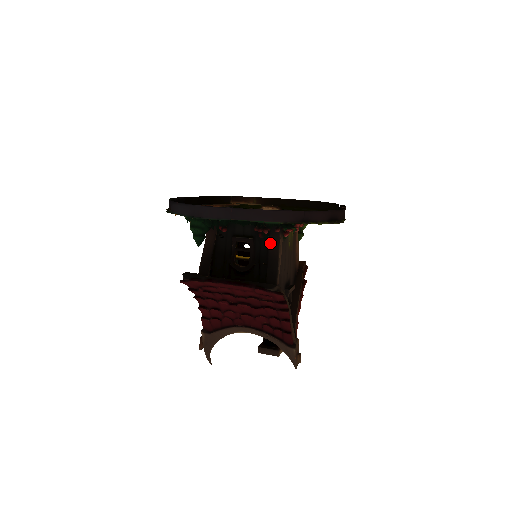
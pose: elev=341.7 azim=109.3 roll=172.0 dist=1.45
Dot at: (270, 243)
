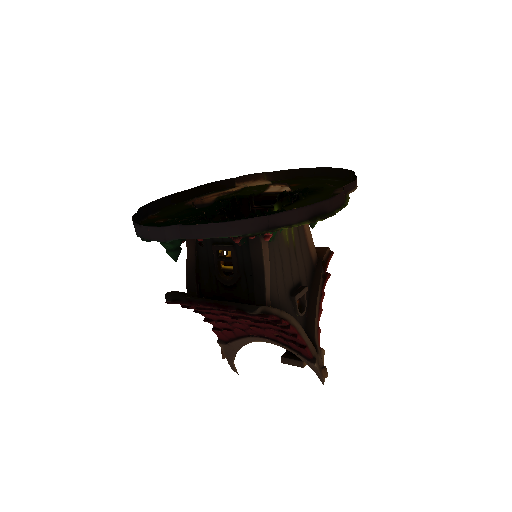
Dot at: (251, 250)
